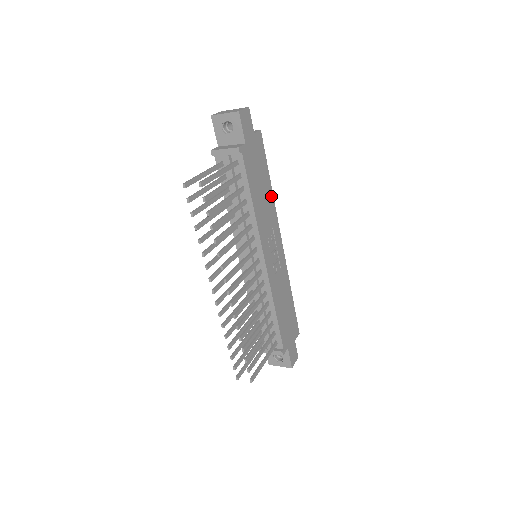
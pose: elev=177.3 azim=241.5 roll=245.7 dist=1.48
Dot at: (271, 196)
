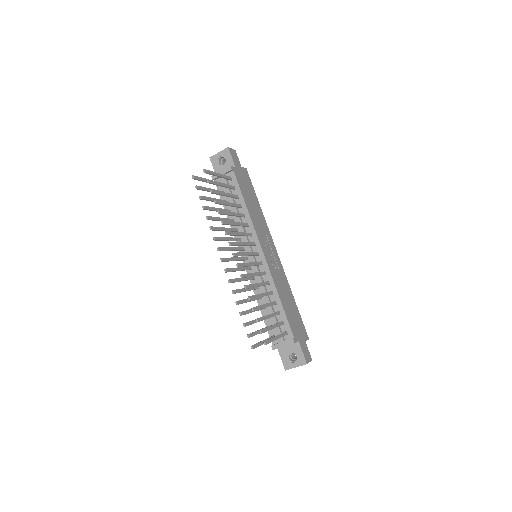
Dot at: (261, 213)
